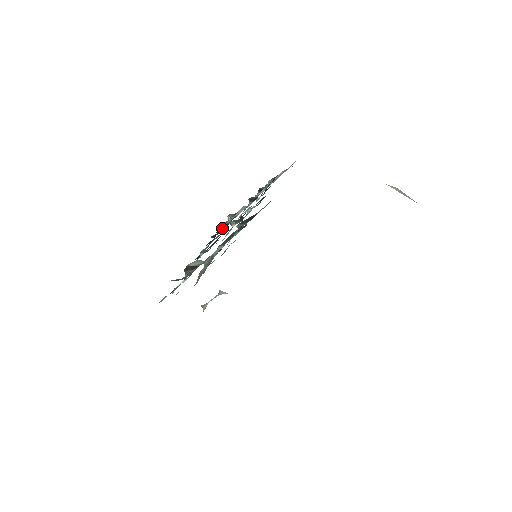
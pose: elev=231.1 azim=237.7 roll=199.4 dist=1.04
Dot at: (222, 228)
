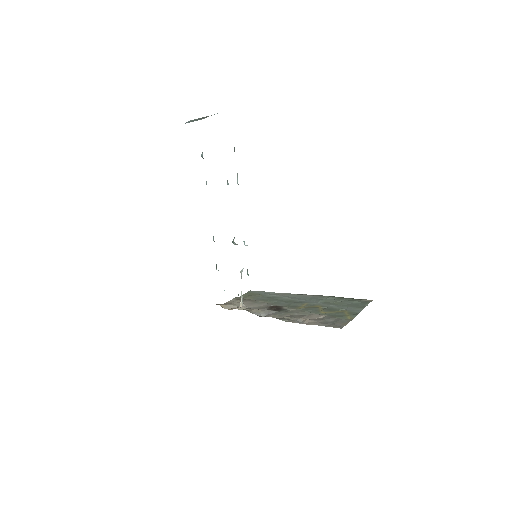
Dot at: occluded
